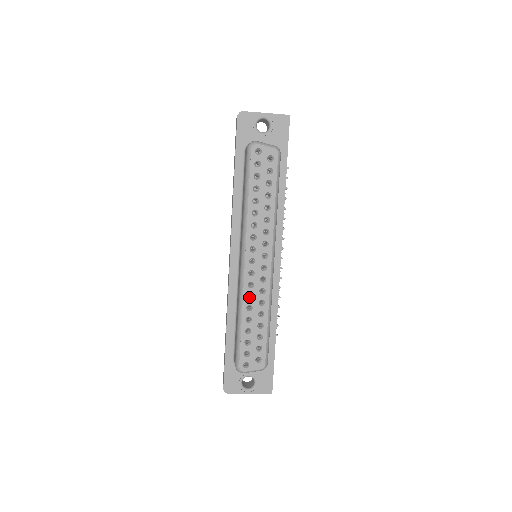
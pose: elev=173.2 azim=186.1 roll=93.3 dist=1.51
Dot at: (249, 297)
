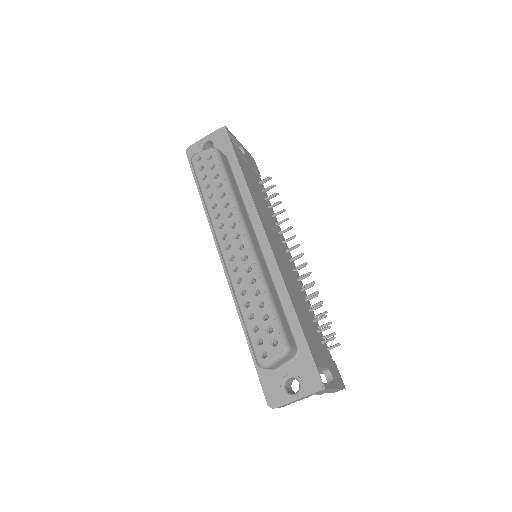
Dot at: (241, 283)
